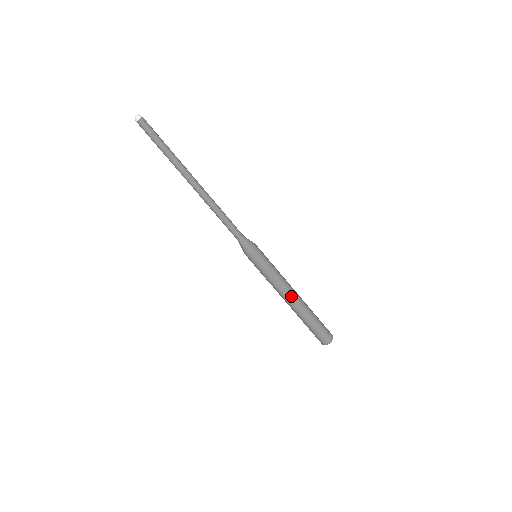
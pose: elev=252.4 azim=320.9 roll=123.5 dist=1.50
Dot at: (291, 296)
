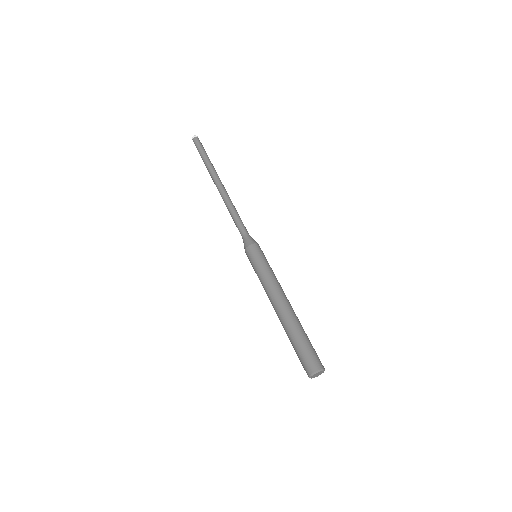
Dot at: (282, 300)
